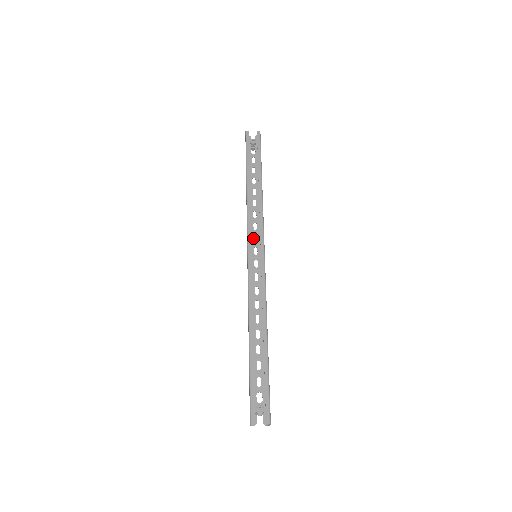
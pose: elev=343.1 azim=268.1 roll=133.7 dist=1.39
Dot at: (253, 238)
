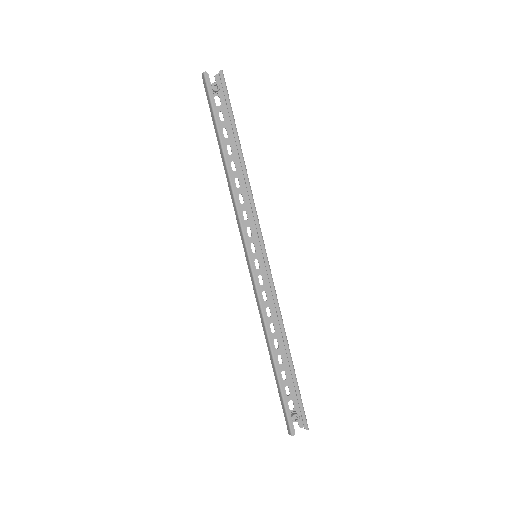
Dot at: occluded
